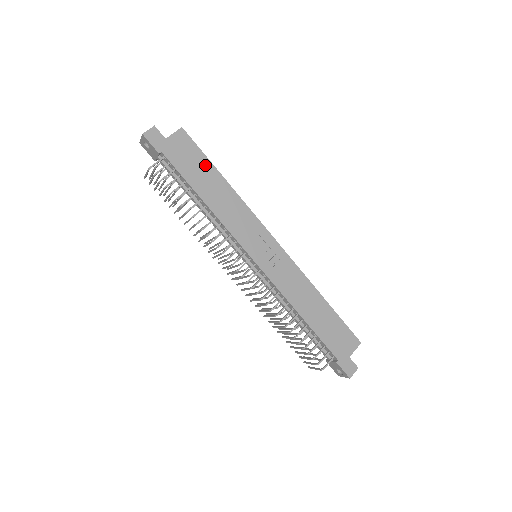
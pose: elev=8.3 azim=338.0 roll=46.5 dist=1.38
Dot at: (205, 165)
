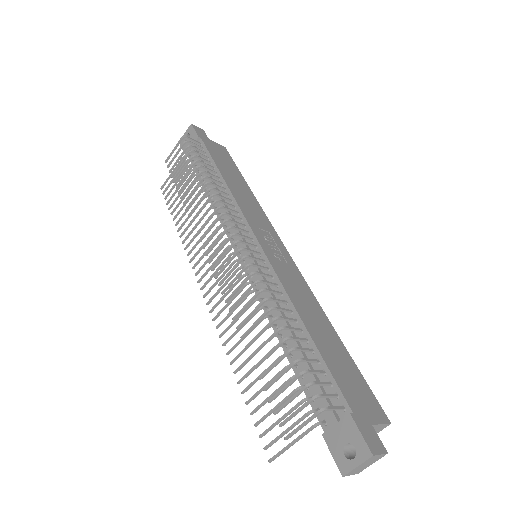
Dot at: (235, 170)
